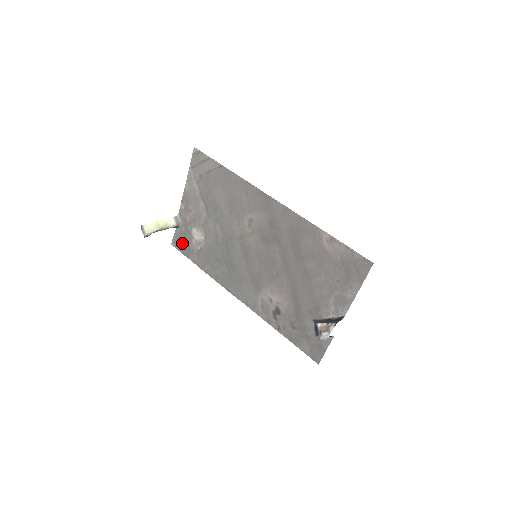
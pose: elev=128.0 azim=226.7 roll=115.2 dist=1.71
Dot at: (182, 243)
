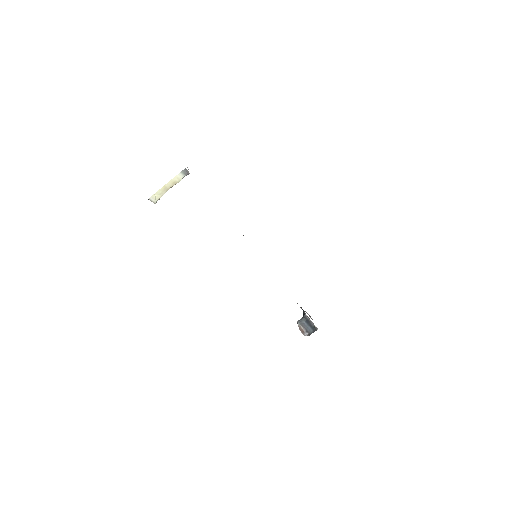
Dot at: occluded
